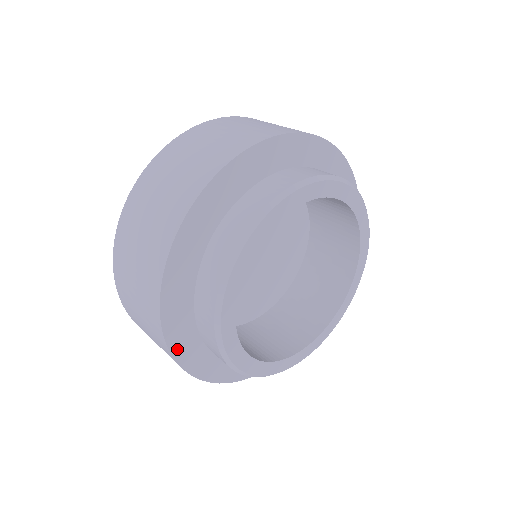
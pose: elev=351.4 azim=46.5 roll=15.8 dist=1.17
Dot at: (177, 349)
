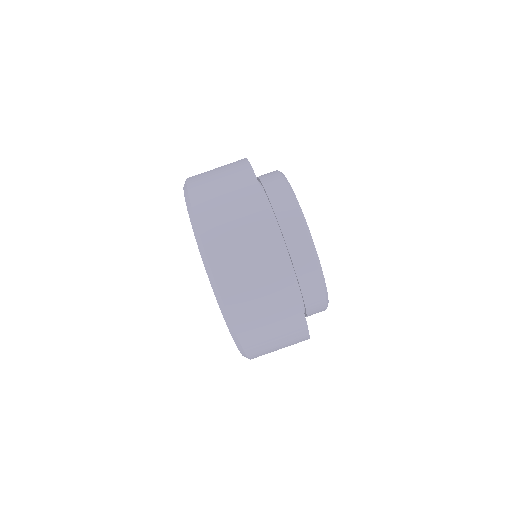
Dot at: (274, 225)
